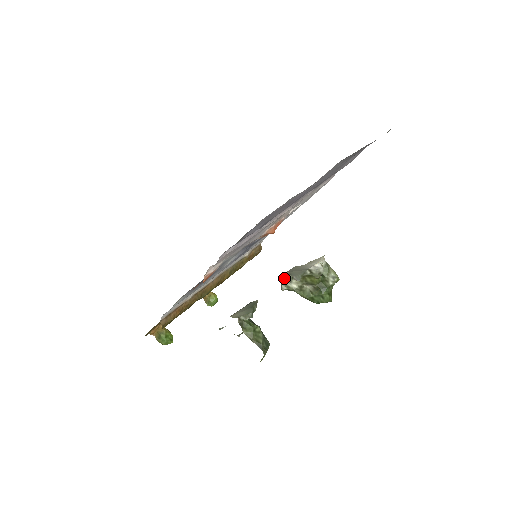
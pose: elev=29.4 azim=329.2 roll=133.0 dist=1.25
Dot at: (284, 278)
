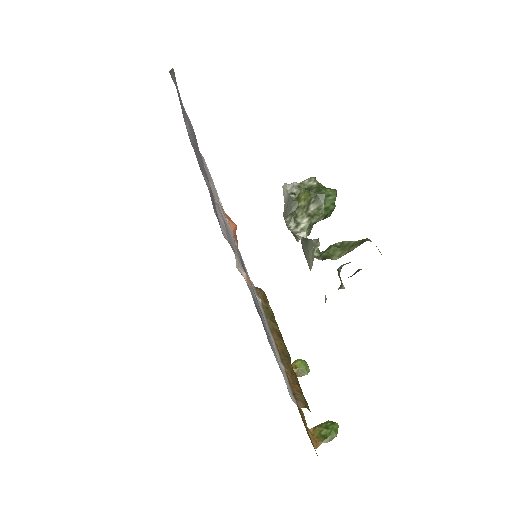
Dot at: (292, 229)
